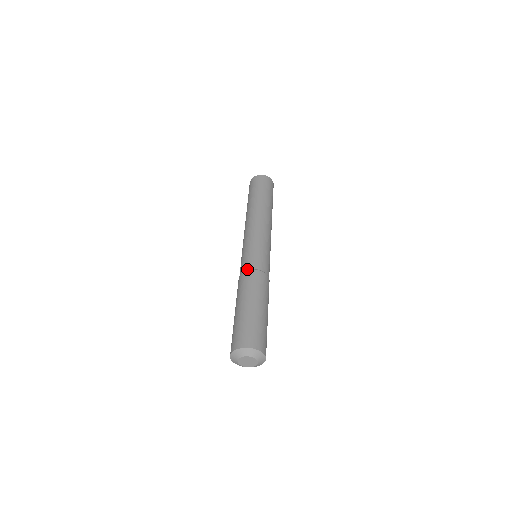
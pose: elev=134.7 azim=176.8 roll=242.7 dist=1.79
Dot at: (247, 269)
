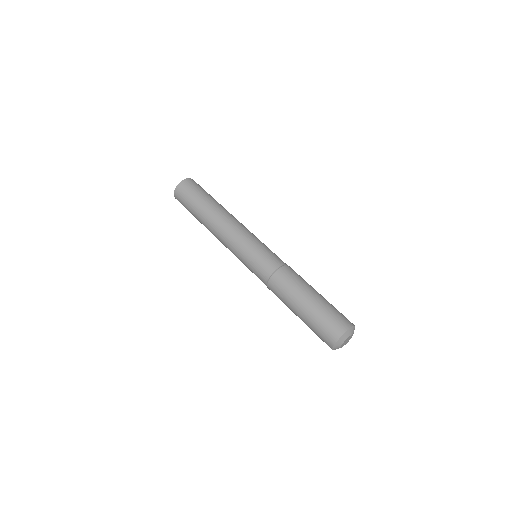
Dot at: (275, 269)
